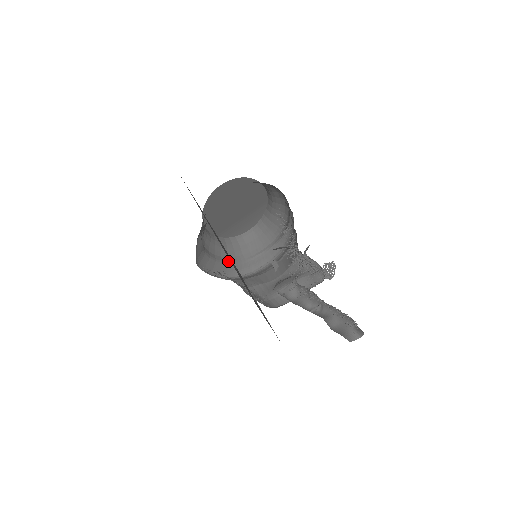
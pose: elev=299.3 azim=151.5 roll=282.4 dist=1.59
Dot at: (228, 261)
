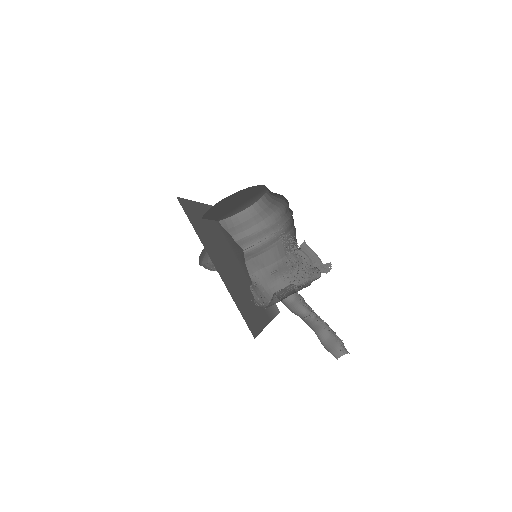
Dot at: occluded
